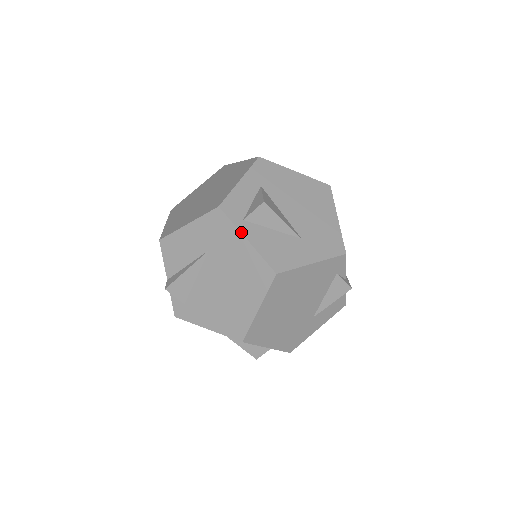
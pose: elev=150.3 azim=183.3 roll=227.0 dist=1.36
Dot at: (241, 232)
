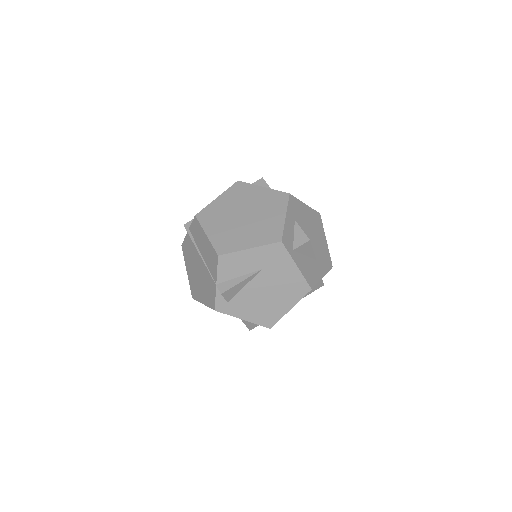
Dot at: (294, 261)
